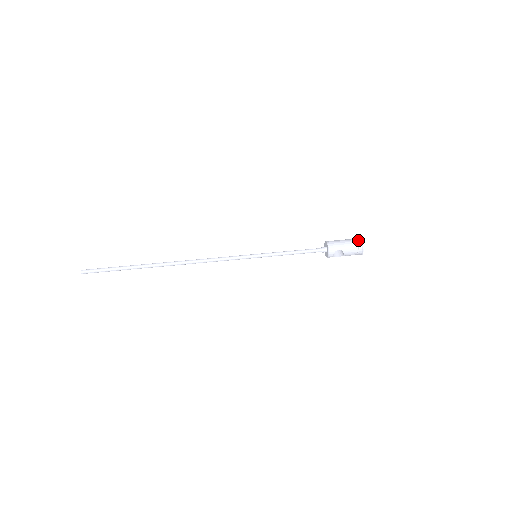
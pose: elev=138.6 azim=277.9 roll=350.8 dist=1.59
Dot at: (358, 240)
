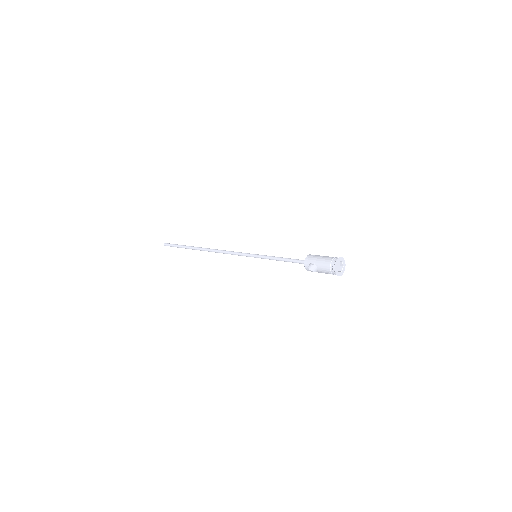
Dot at: (336, 258)
